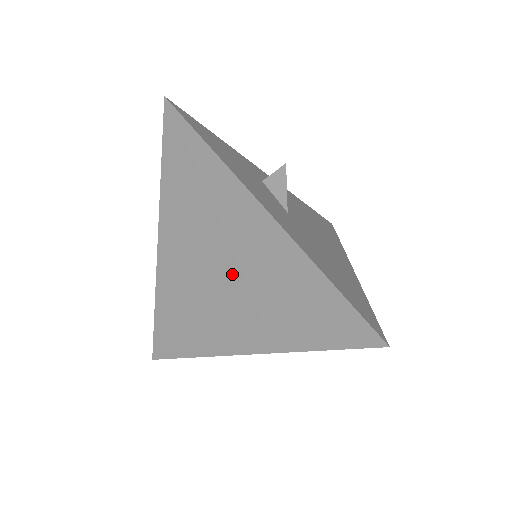
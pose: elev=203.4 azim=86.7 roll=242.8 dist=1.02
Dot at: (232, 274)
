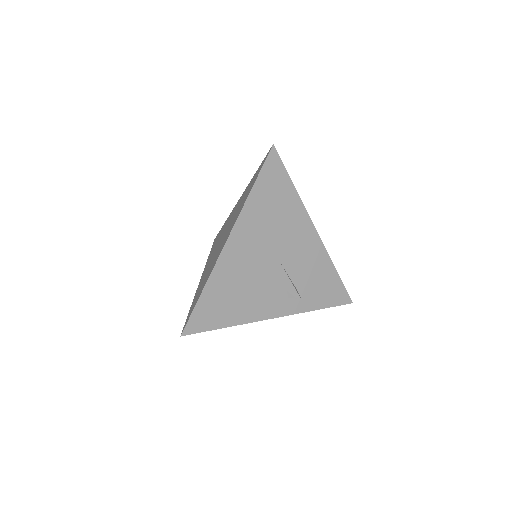
Dot at: (226, 231)
